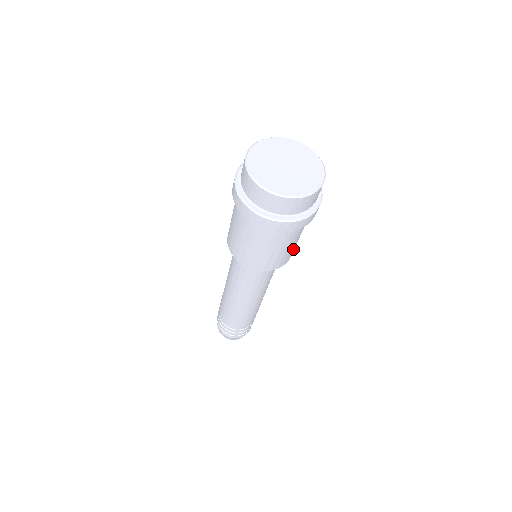
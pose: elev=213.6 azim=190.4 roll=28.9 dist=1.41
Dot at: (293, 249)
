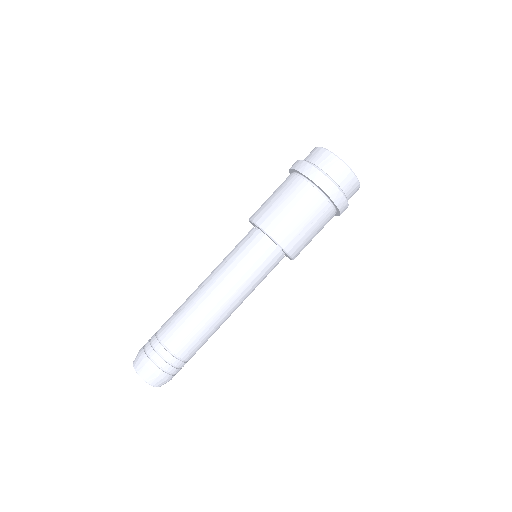
Dot at: occluded
